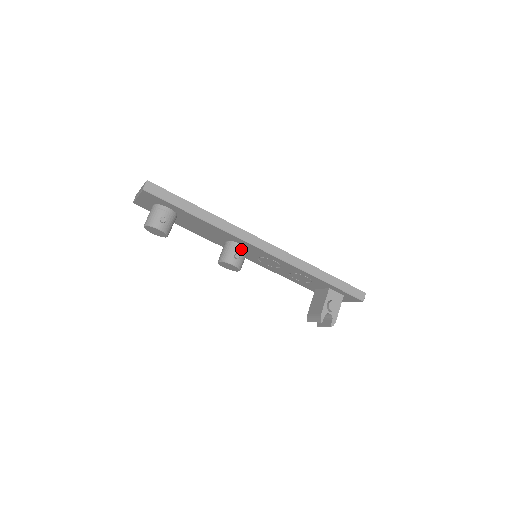
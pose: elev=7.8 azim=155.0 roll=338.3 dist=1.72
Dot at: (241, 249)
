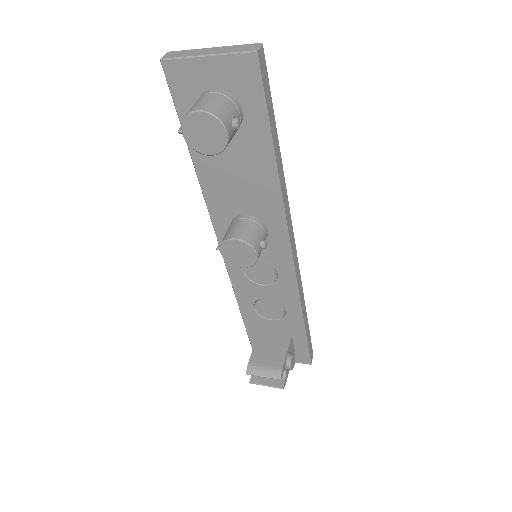
Dot at: (266, 236)
